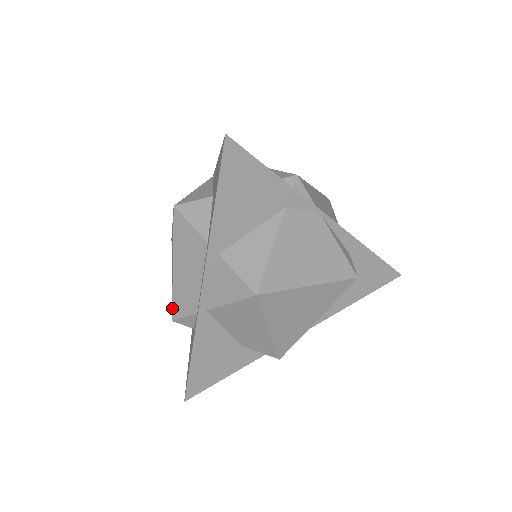
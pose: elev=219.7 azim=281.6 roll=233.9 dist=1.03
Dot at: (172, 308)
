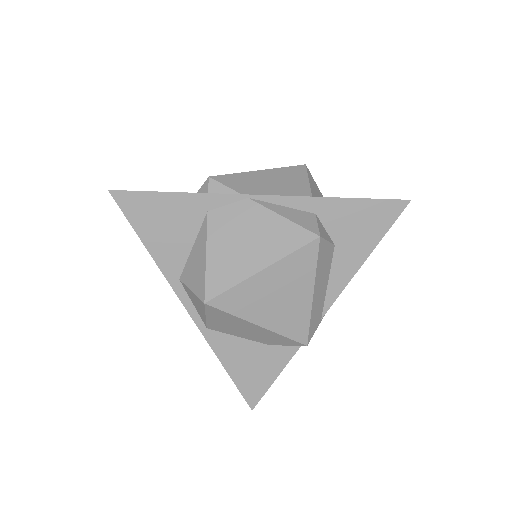
Dot at: occluded
